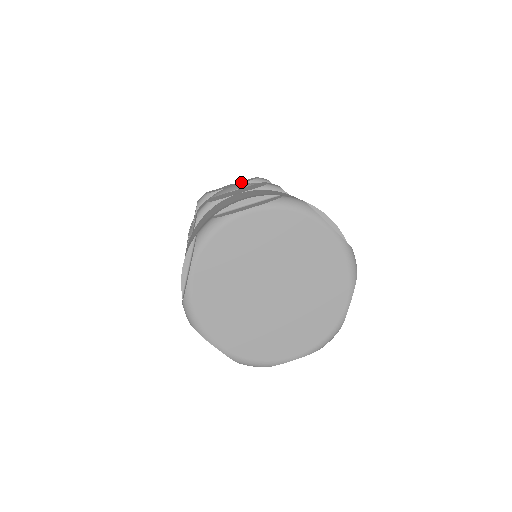
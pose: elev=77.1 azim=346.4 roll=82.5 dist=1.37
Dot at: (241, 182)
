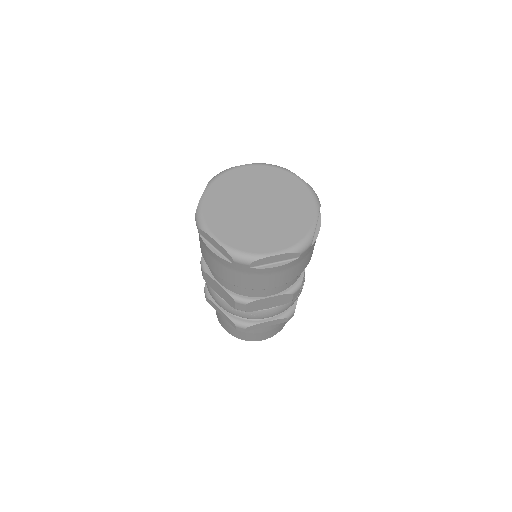
Dot at: occluded
